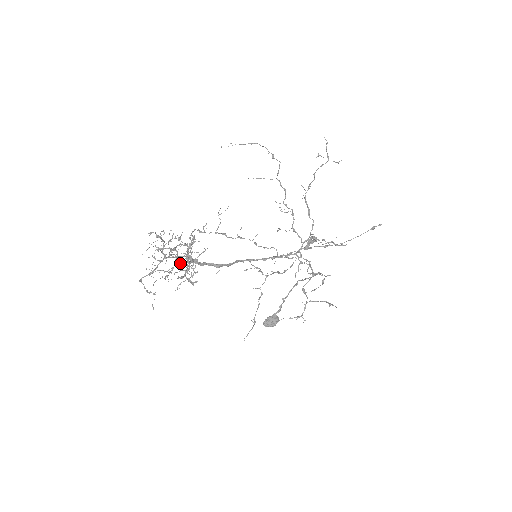
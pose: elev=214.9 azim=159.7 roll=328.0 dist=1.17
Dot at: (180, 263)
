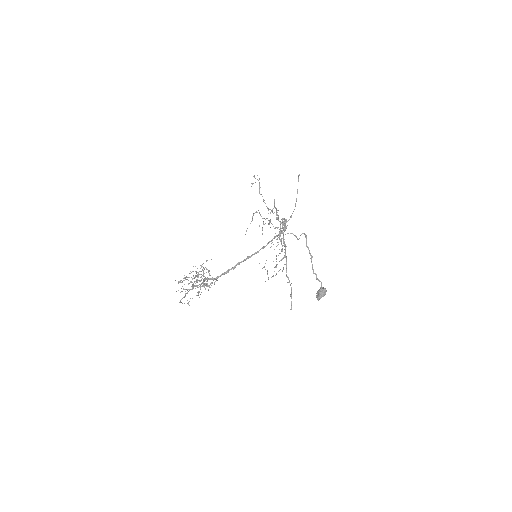
Dot at: occluded
